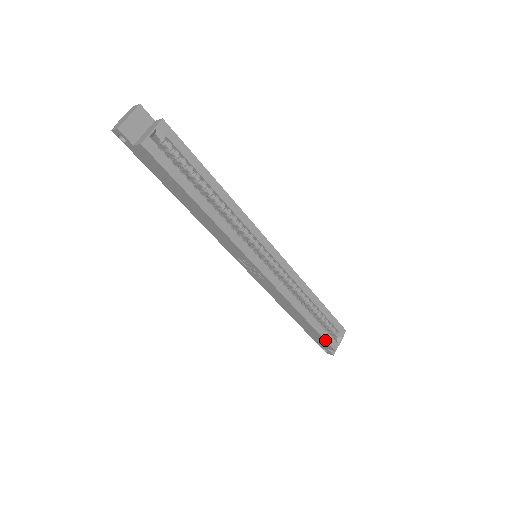
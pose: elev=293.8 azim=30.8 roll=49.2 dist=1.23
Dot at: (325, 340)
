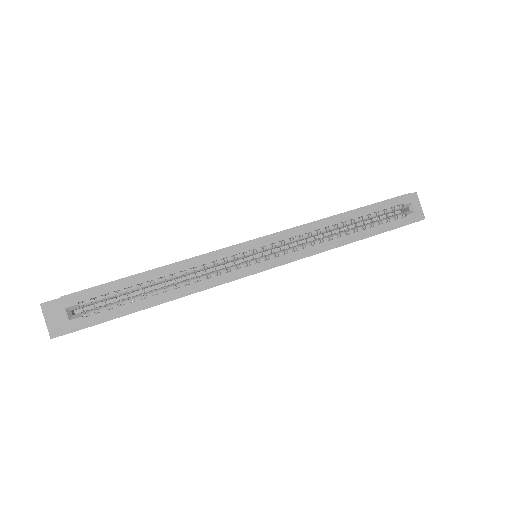
Dot at: occluded
